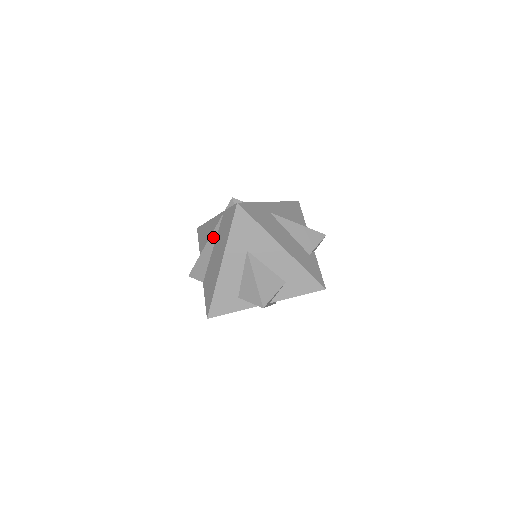
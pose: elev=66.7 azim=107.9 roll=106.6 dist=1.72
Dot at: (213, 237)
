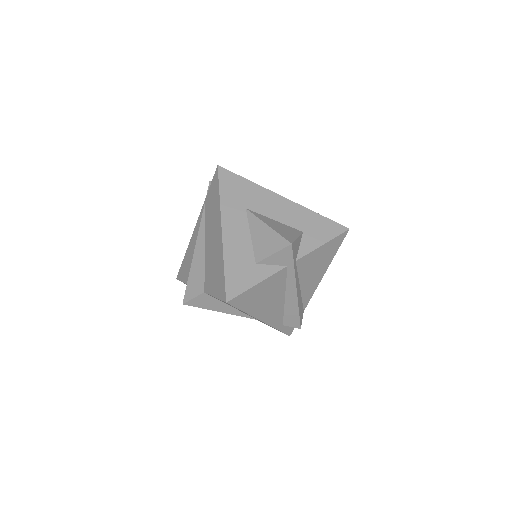
Dot at: (201, 234)
